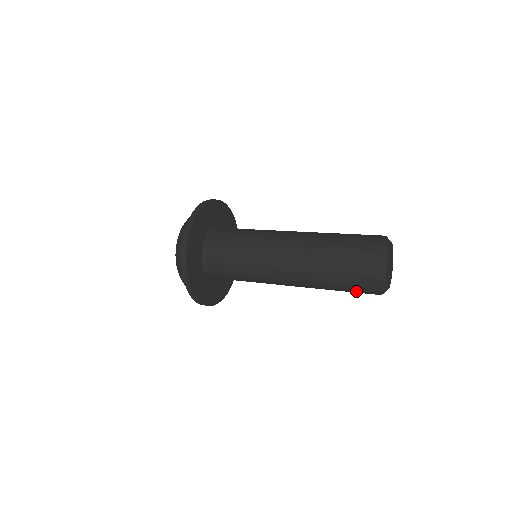
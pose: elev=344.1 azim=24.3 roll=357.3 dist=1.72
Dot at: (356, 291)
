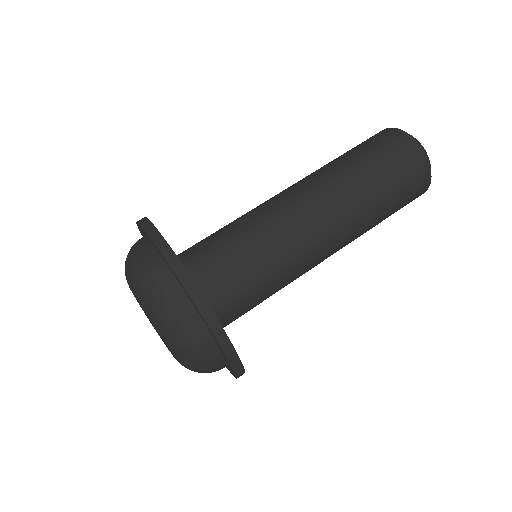
Dot at: occluded
